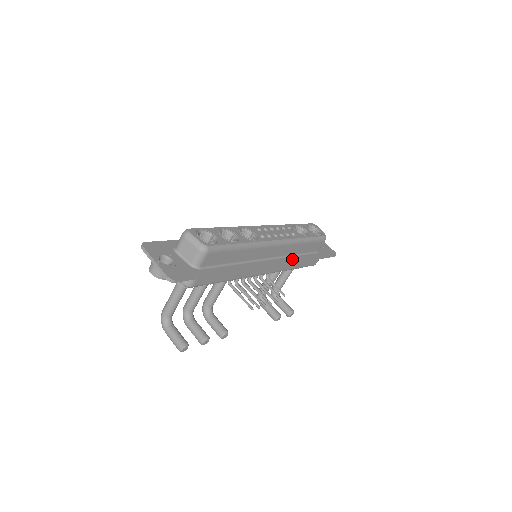
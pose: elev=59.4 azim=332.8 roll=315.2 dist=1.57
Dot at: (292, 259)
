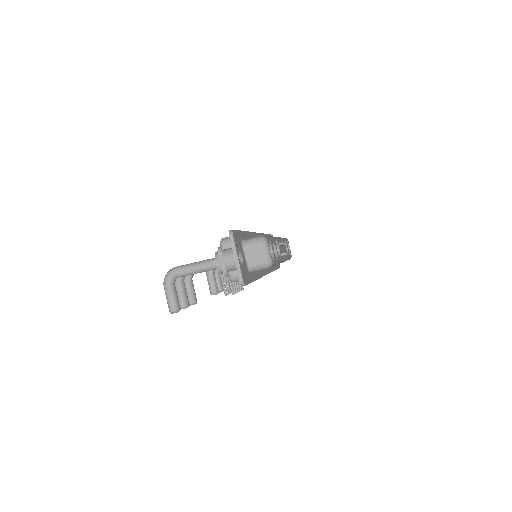
Dot at: (271, 269)
